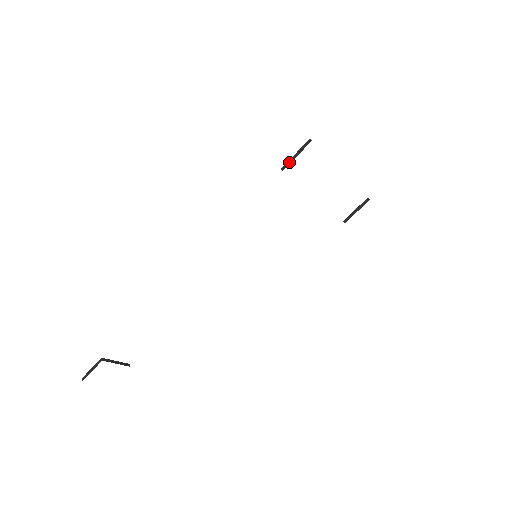
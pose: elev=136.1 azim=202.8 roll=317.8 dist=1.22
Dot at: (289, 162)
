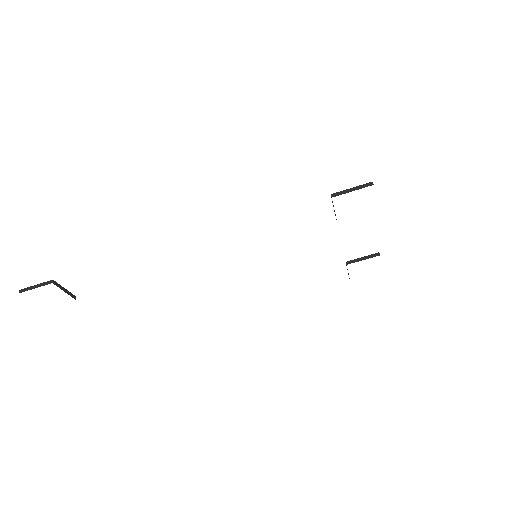
Dot at: (342, 192)
